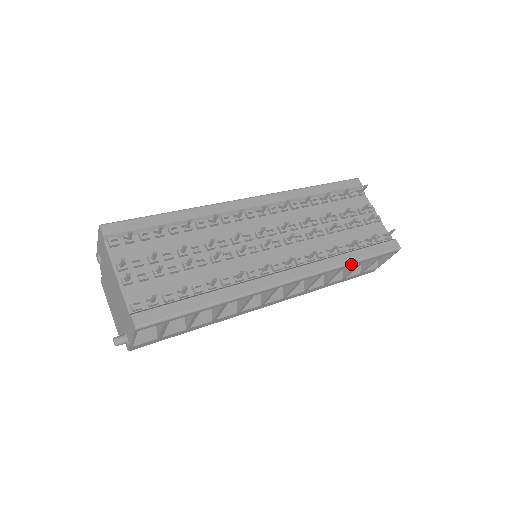
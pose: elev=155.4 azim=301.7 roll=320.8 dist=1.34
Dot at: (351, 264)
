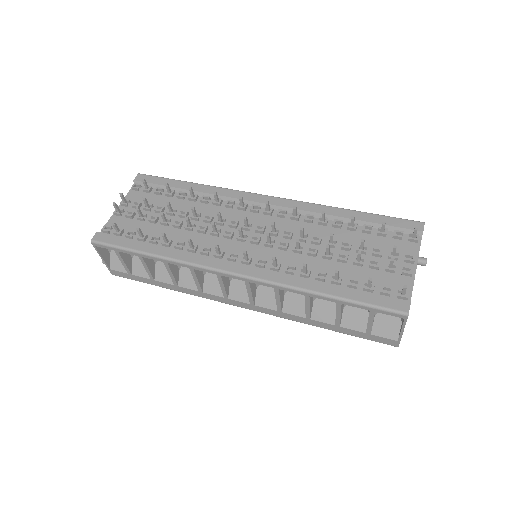
Dot at: (318, 295)
